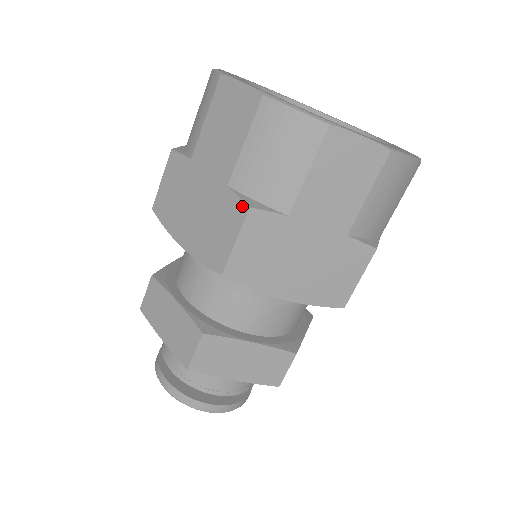
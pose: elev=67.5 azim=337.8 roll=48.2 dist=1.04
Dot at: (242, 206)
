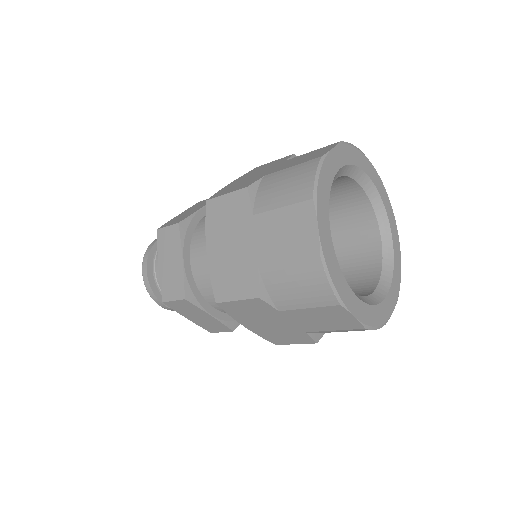
Dot at: (312, 341)
